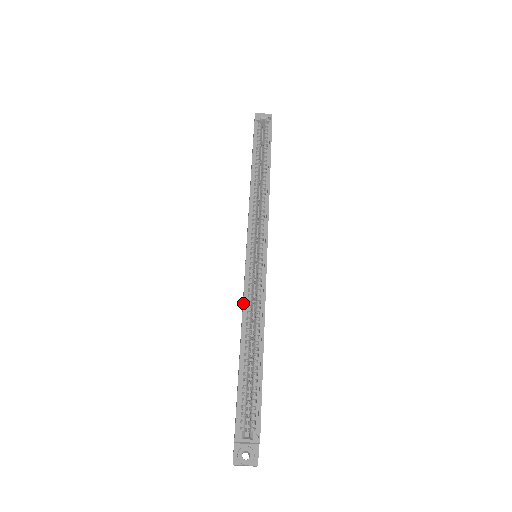
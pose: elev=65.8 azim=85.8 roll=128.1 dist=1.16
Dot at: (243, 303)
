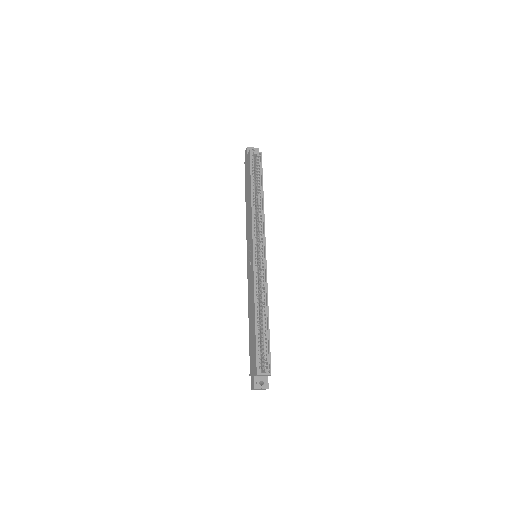
Dot at: (254, 289)
